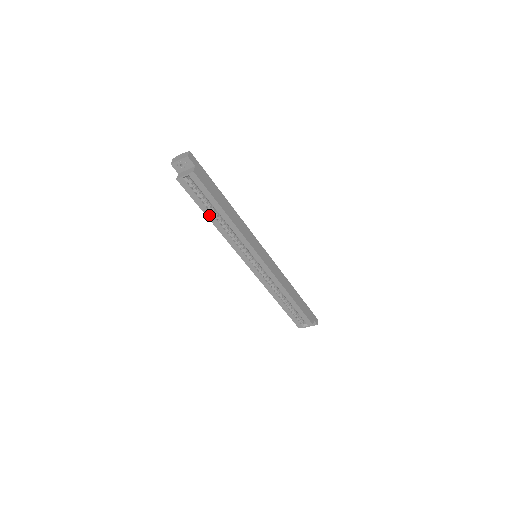
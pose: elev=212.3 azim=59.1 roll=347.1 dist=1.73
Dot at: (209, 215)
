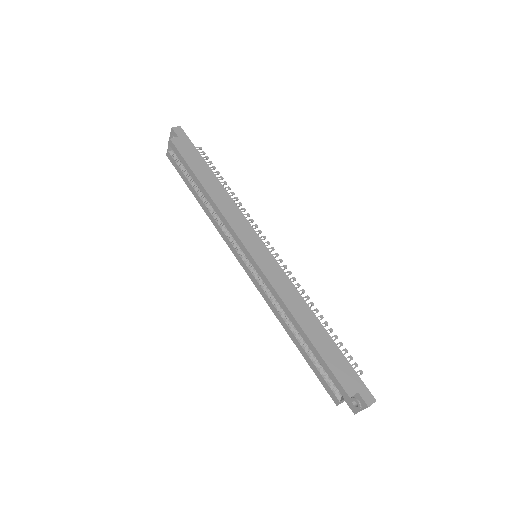
Dot at: (195, 193)
